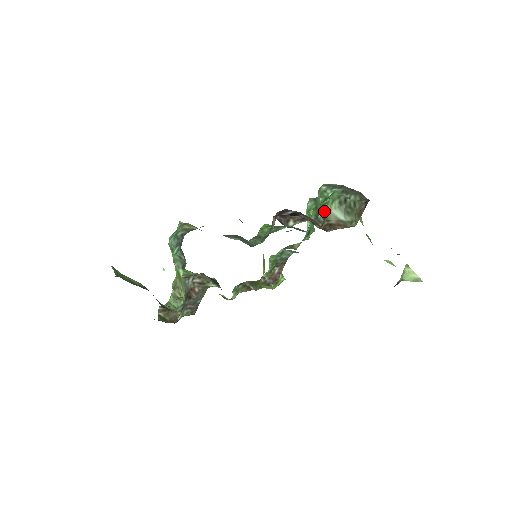
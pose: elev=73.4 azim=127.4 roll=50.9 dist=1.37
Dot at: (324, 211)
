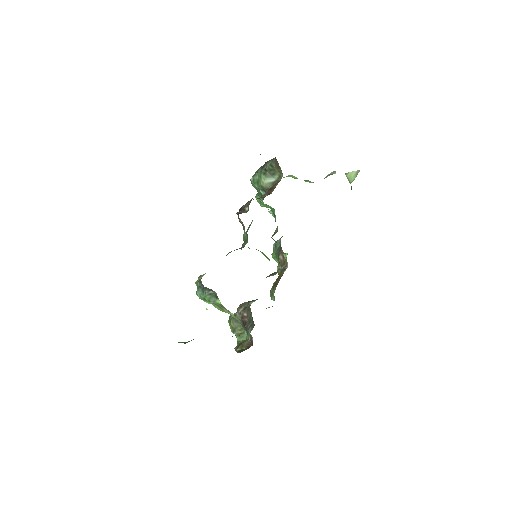
Dot at: (261, 187)
